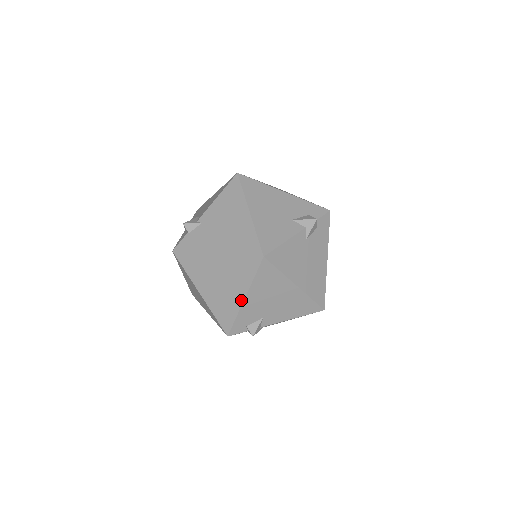
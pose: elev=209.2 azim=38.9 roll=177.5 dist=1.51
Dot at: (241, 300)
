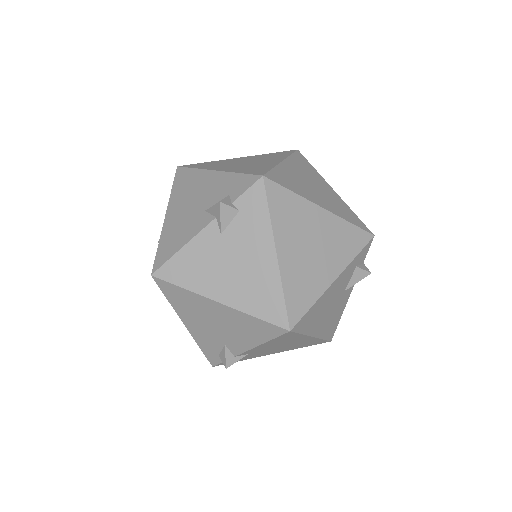
Dot at: (185, 326)
